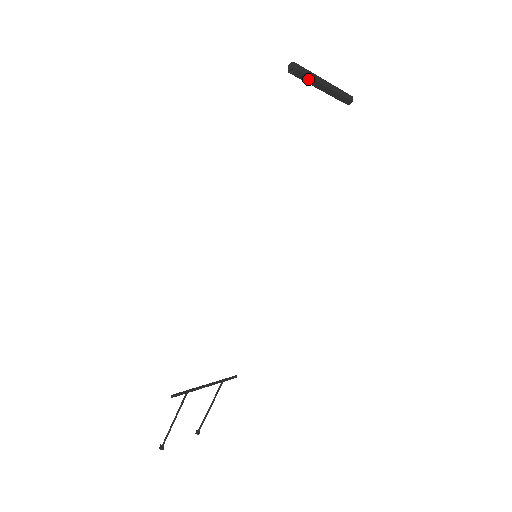
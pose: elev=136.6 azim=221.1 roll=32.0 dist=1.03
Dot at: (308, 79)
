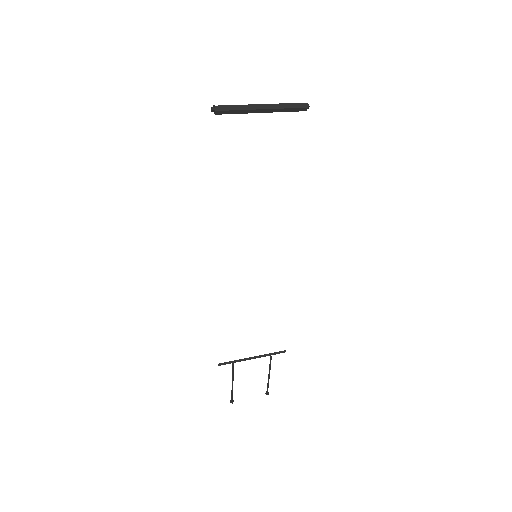
Dot at: (235, 112)
